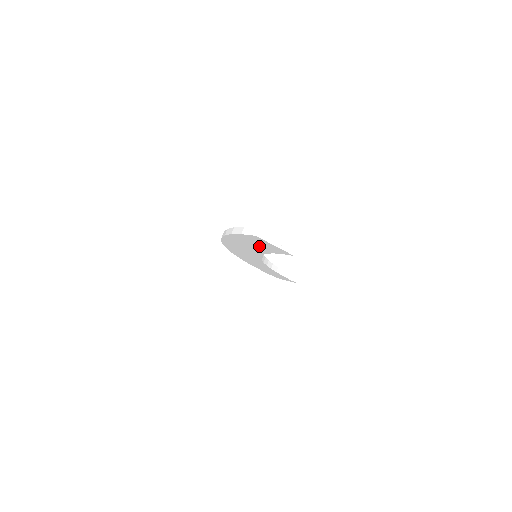
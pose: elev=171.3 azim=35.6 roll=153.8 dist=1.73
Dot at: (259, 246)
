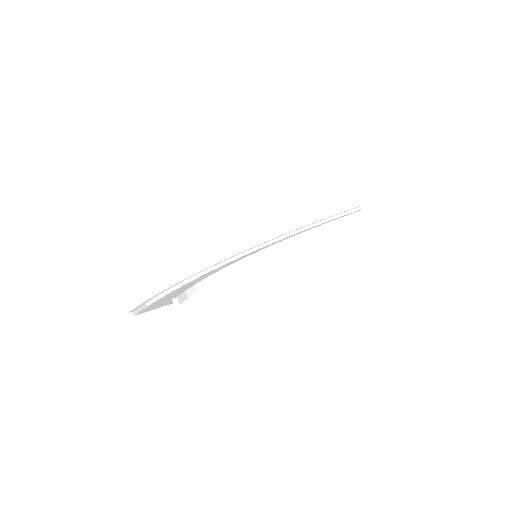
Dot at: occluded
